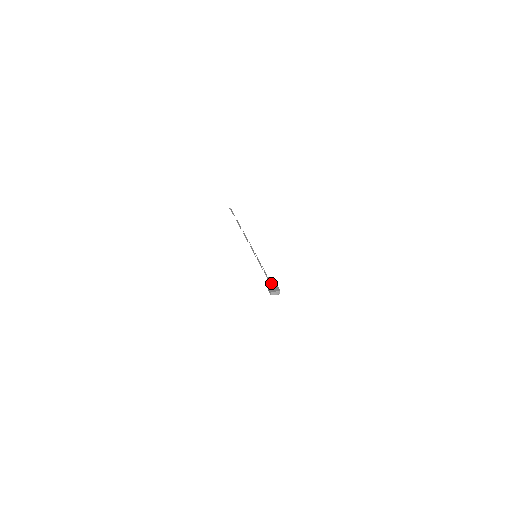
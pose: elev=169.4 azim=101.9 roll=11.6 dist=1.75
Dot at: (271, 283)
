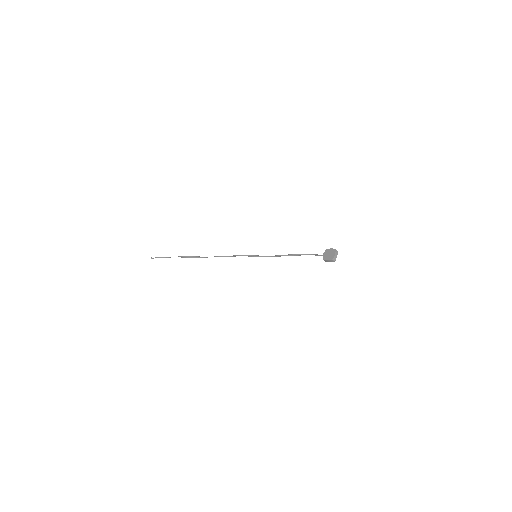
Dot at: (316, 255)
